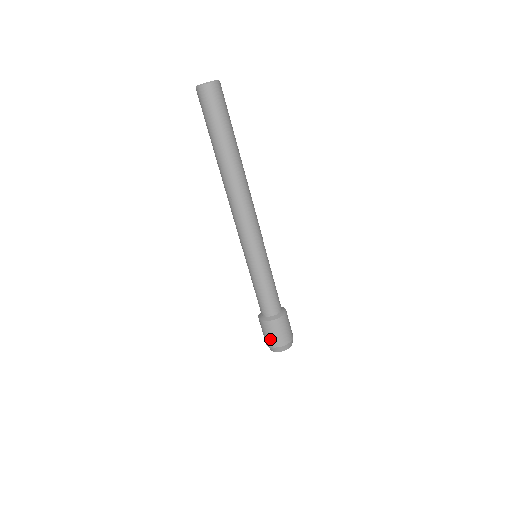
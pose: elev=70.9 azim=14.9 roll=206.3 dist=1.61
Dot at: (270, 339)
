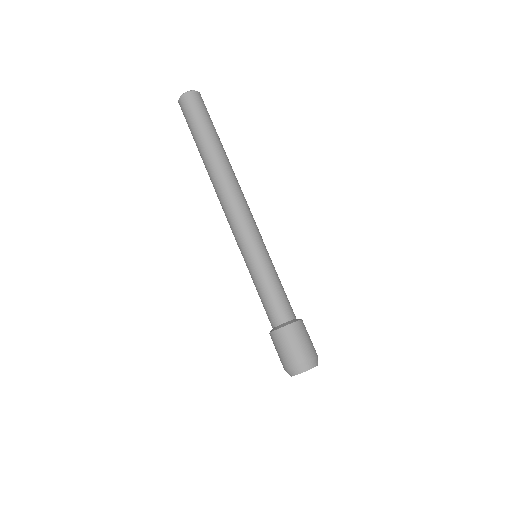
Dot at: occluded
